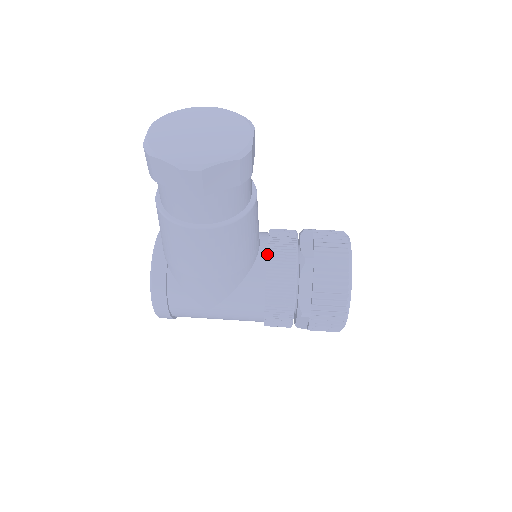
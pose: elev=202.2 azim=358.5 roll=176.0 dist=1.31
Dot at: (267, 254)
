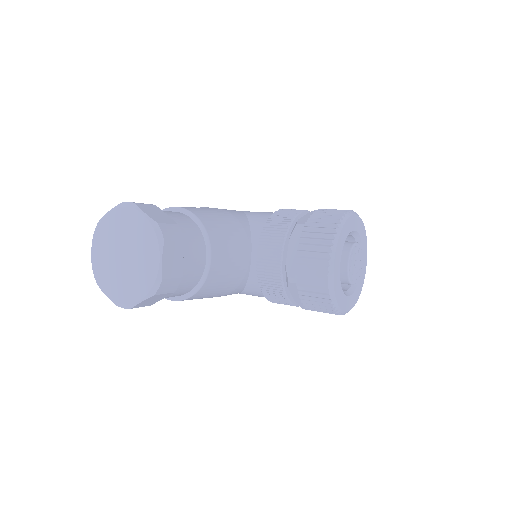
Dot at: (256, 270)
